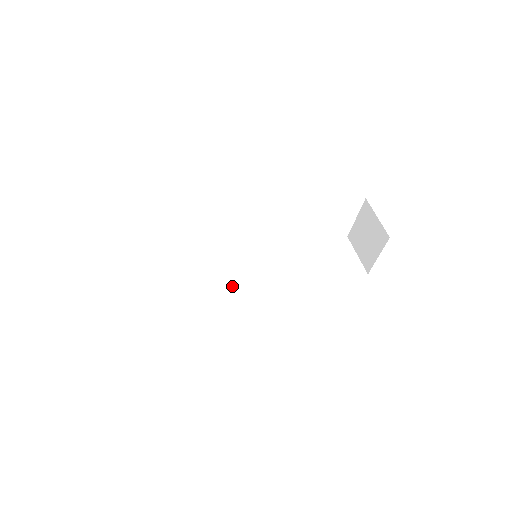
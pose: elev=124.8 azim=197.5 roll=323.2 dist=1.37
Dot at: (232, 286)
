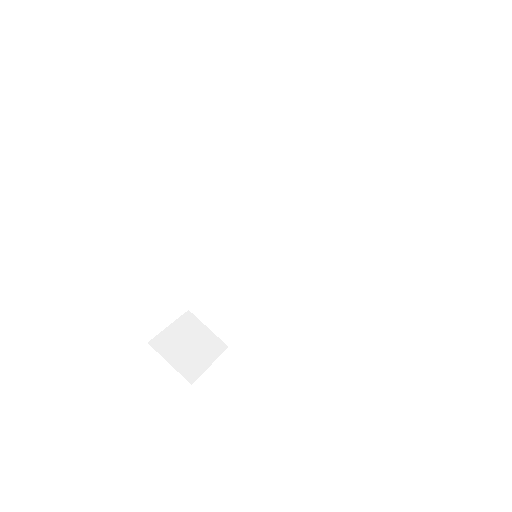
Dot at: (267, 269)
